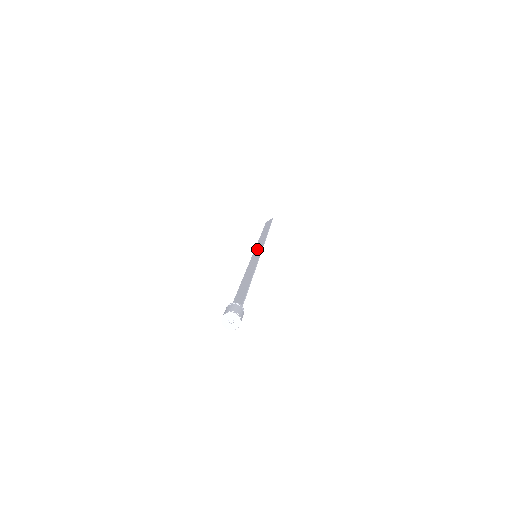
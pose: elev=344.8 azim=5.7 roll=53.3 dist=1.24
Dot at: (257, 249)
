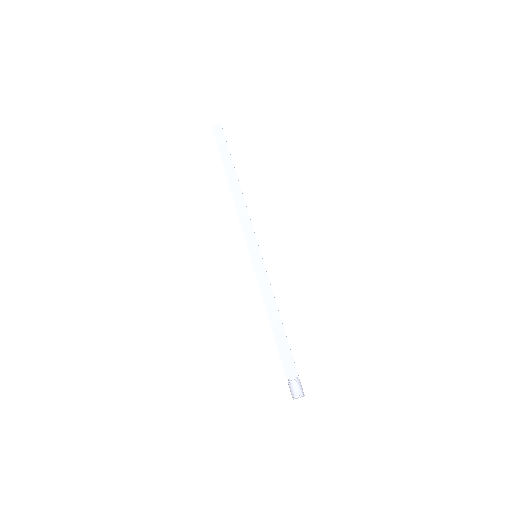
Dot at: (248, 235)
